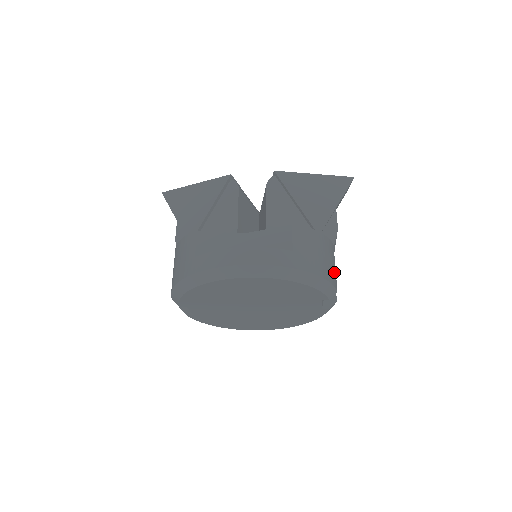
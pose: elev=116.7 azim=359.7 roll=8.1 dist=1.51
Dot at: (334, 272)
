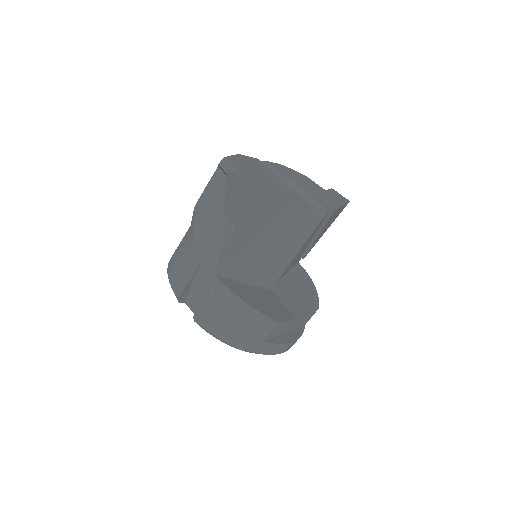
Dot at: occluded
